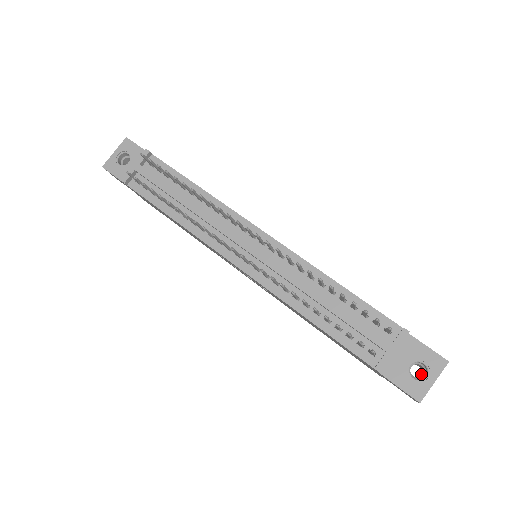
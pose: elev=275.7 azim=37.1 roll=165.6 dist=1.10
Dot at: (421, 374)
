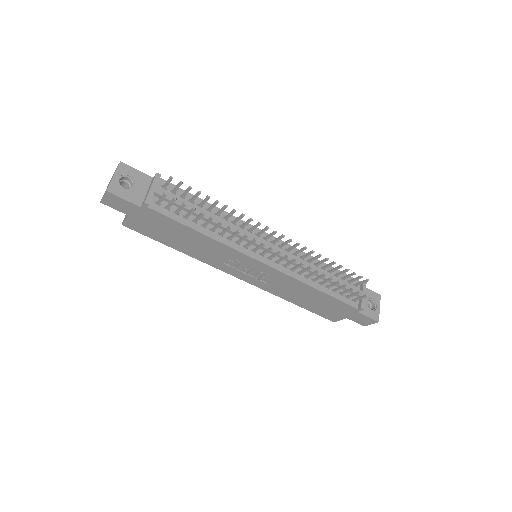
Dot at: occluded
